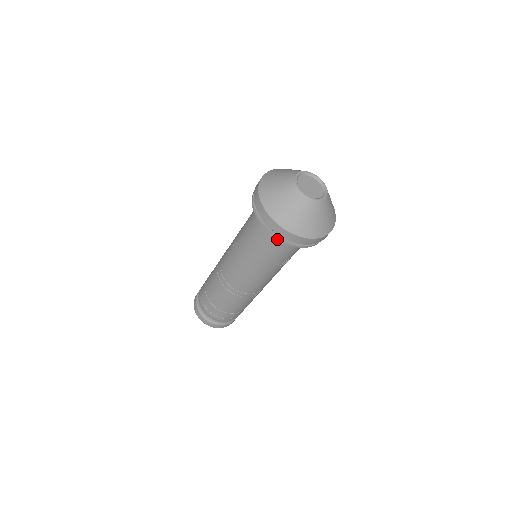
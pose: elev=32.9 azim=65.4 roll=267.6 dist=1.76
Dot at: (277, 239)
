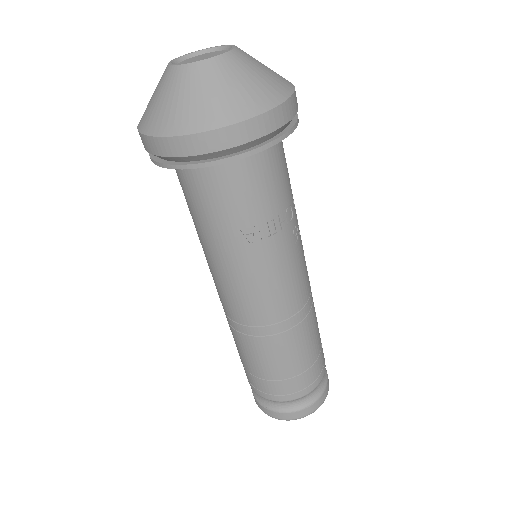
Dot at: occluded
